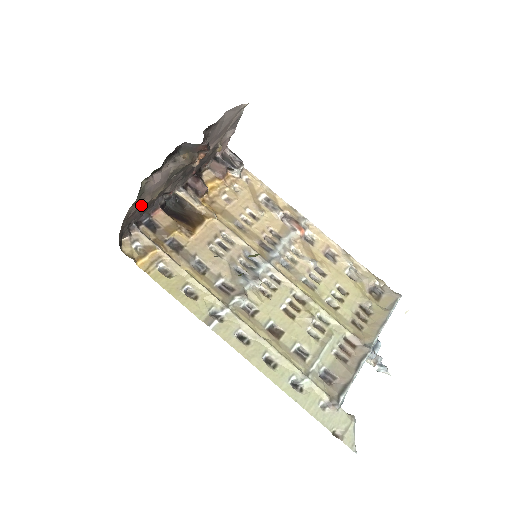
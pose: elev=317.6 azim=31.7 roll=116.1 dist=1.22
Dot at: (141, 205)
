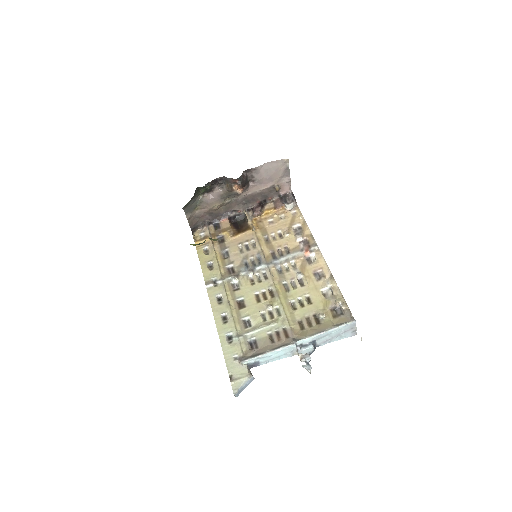
Dot at: (206, 211)
